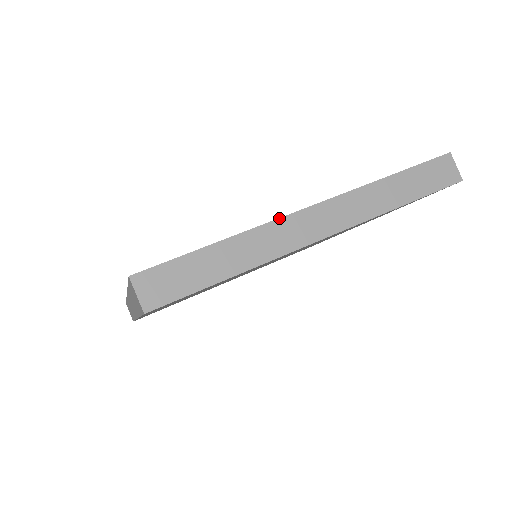
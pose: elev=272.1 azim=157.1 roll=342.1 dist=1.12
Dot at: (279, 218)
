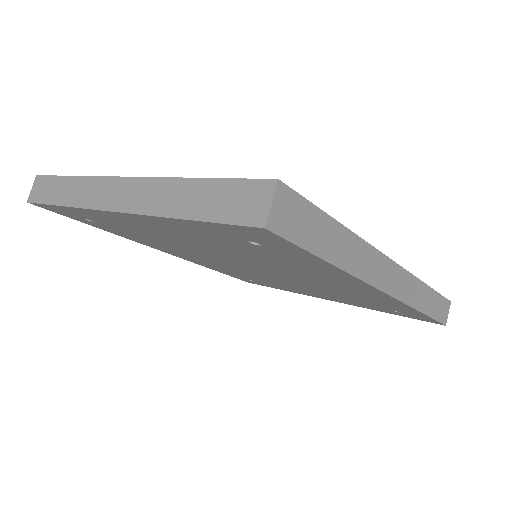
Dot at: (102, 176)
